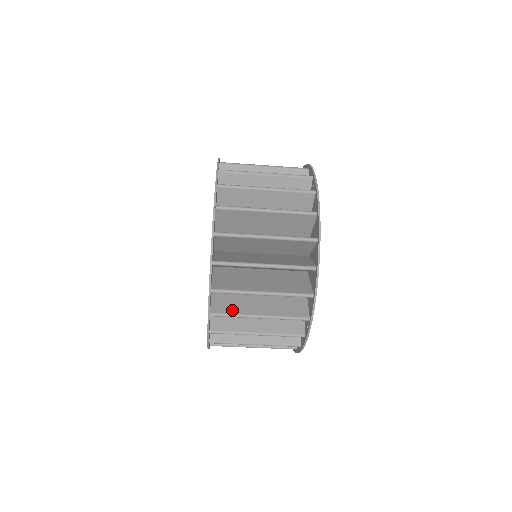
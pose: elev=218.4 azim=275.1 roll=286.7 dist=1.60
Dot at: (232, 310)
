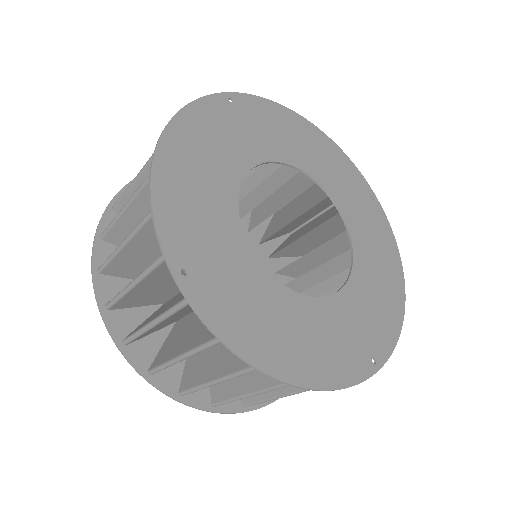
Dot at: occluded
